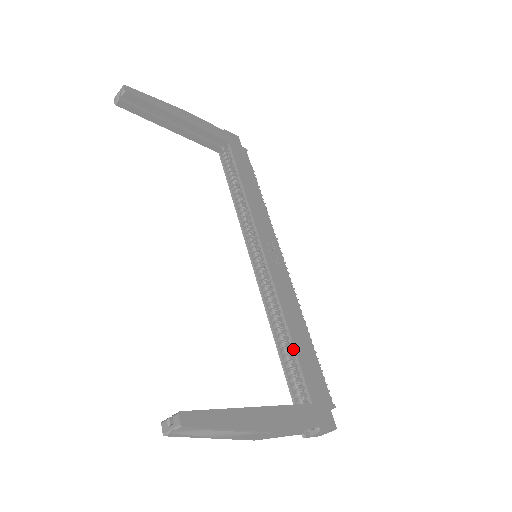
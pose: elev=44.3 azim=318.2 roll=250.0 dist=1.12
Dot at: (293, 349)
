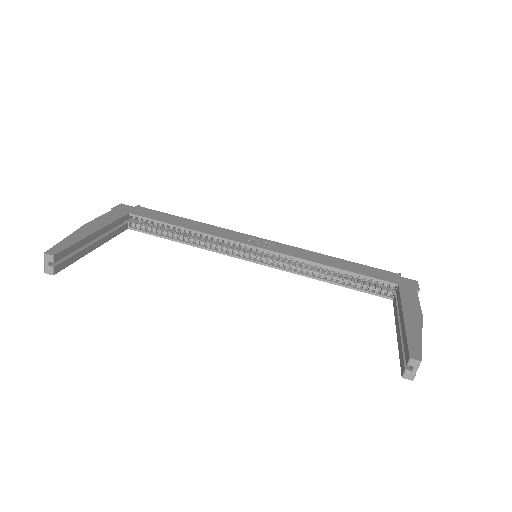
Dot at: occluded
